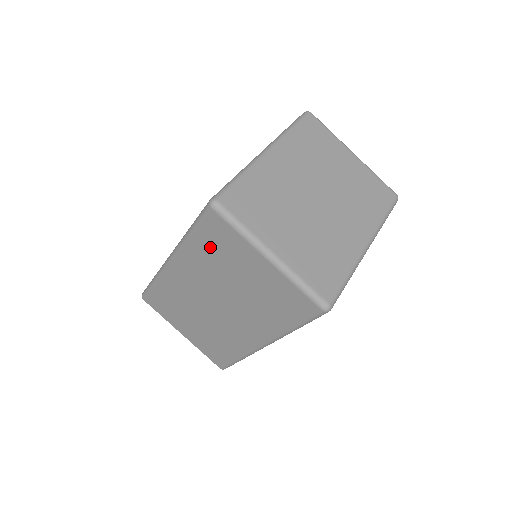
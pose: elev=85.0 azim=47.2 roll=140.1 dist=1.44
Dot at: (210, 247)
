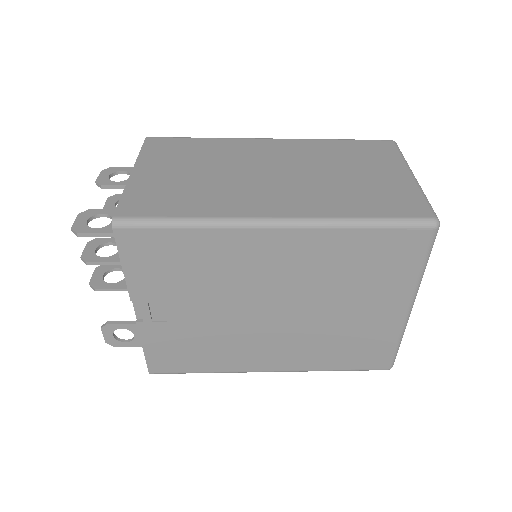
Dot at: (349, 150)
